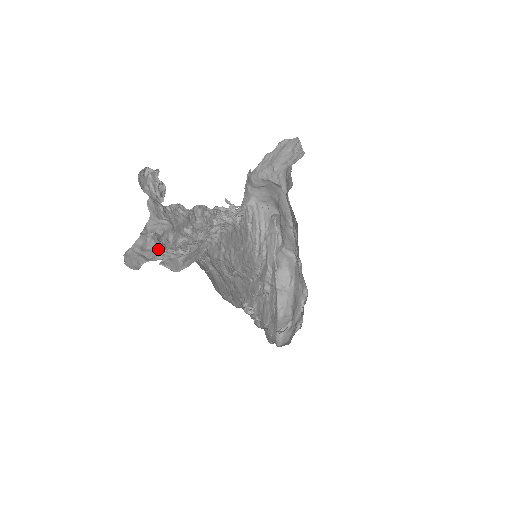
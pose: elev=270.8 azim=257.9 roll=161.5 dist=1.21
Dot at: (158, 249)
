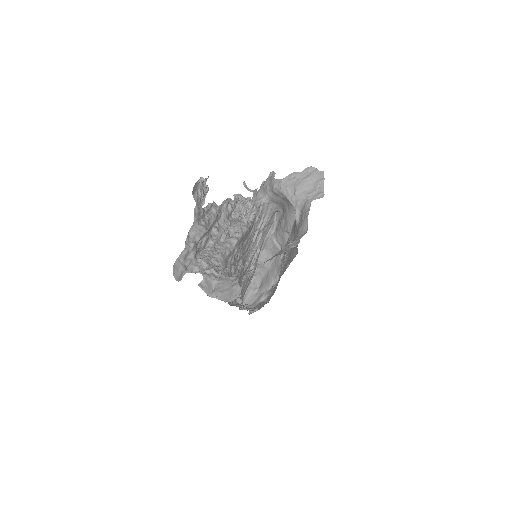
Dot at: (195, 258)
